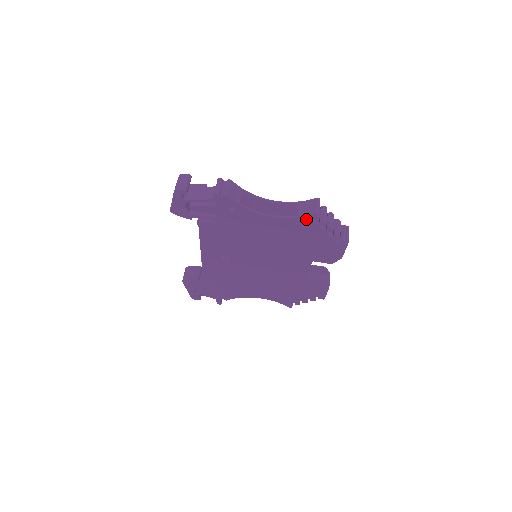
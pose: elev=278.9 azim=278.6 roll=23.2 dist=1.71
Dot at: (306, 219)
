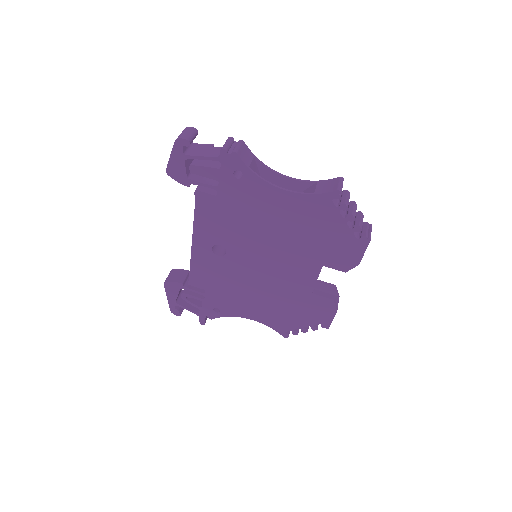
Dot at: (325, 197)
